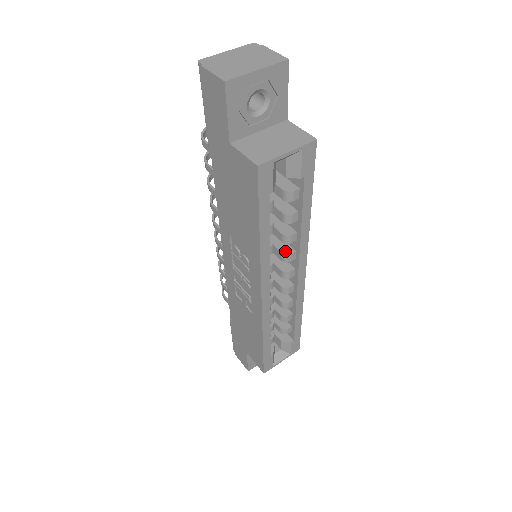
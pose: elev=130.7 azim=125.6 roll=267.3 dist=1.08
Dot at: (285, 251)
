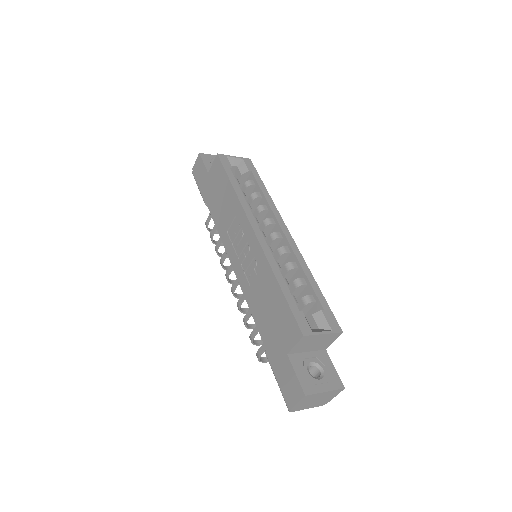
Dot at: (265, 221)
